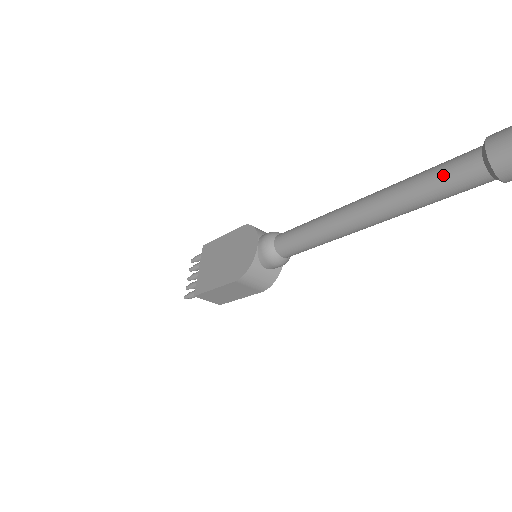
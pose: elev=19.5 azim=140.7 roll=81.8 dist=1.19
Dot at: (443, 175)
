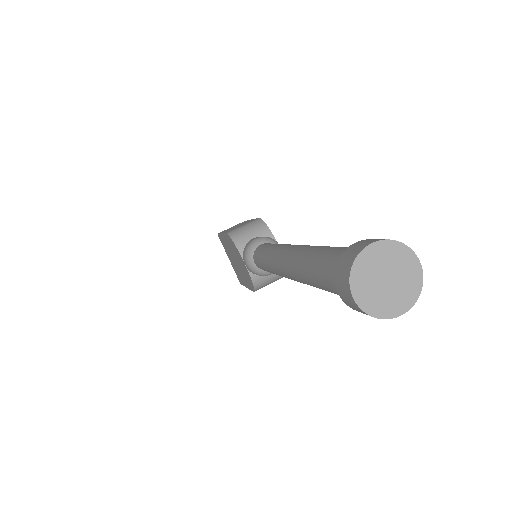
Dot at: (325, 288)
